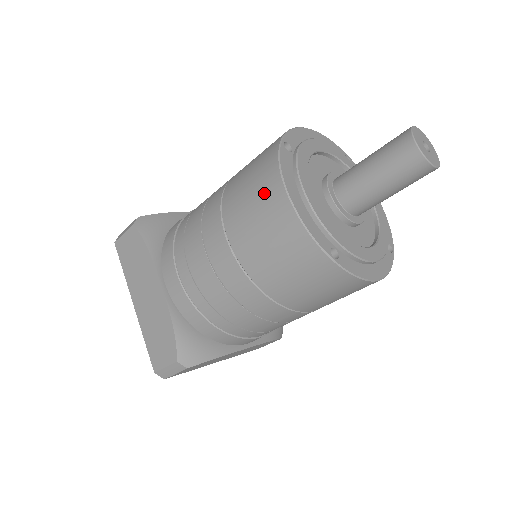
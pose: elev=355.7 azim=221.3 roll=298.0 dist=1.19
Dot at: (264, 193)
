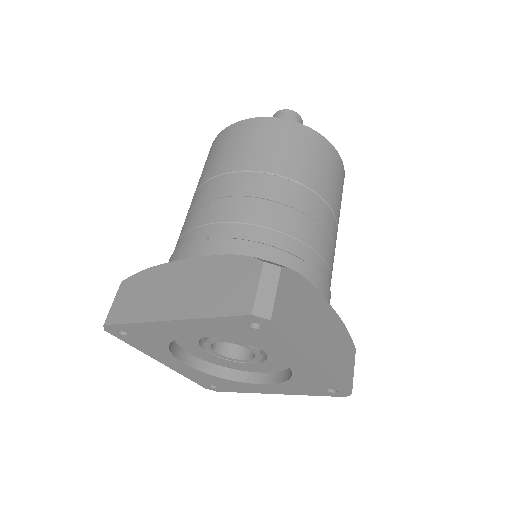
Dot at: (223, 140)
